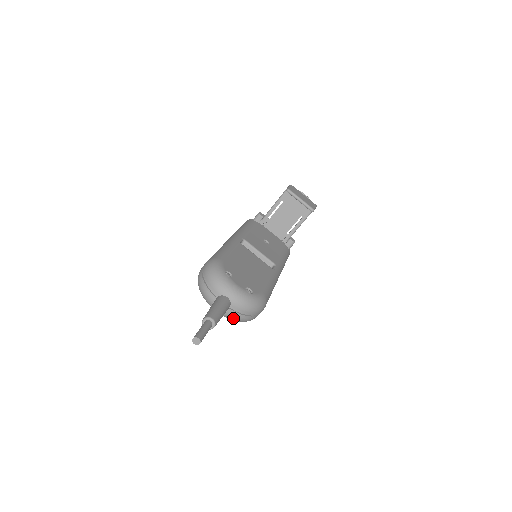
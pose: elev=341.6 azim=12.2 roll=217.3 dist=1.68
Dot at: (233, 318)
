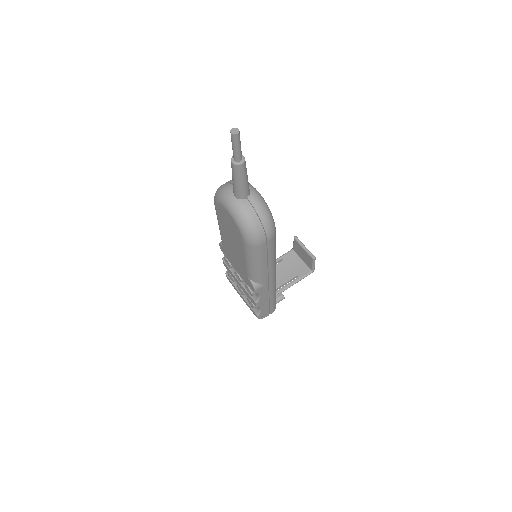
Dot at: (244, 214)
